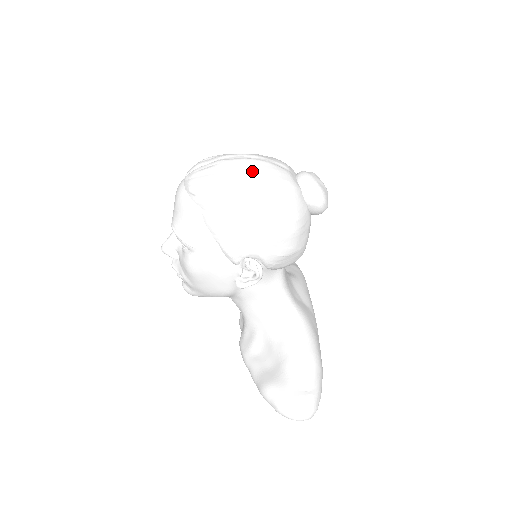
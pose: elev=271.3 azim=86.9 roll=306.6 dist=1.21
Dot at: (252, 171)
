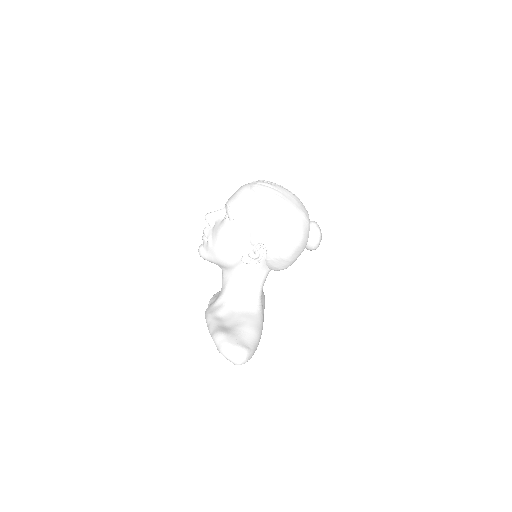
Dot at: (293, 200)
